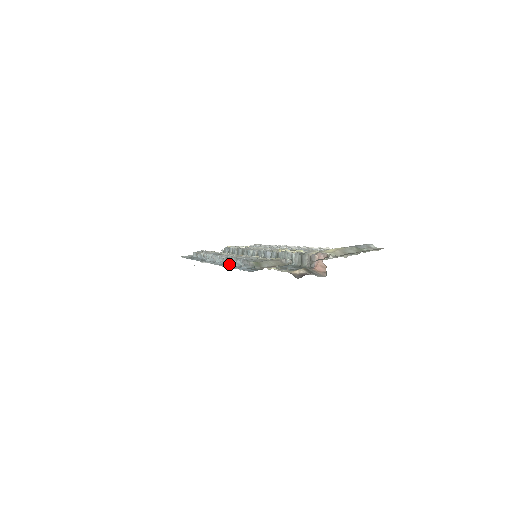
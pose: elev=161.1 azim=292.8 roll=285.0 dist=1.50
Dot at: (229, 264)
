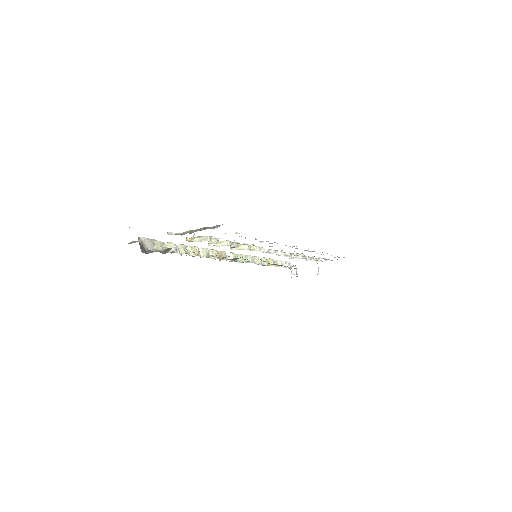
Dot at: occluded
